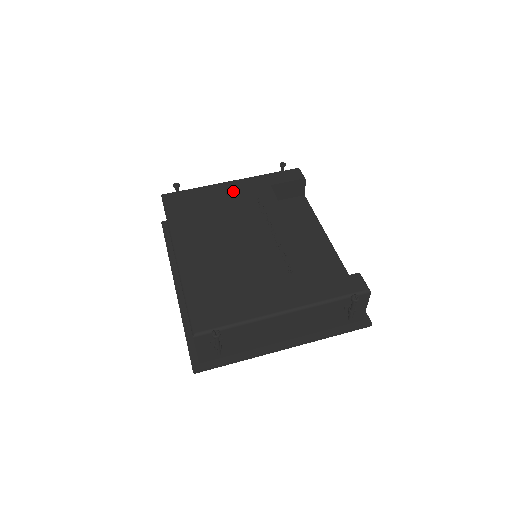
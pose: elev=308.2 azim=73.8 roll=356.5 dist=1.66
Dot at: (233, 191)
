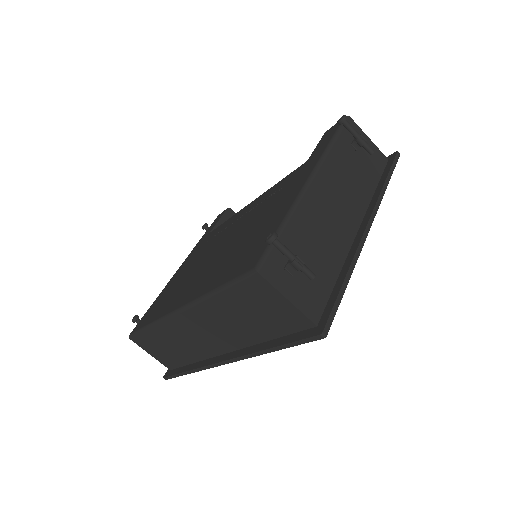
Dot at: (185, 265)
